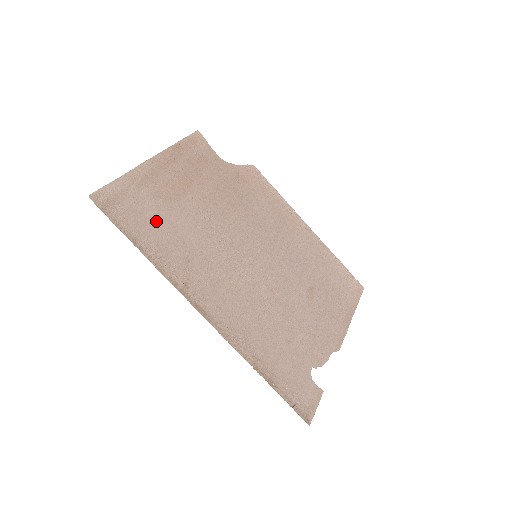
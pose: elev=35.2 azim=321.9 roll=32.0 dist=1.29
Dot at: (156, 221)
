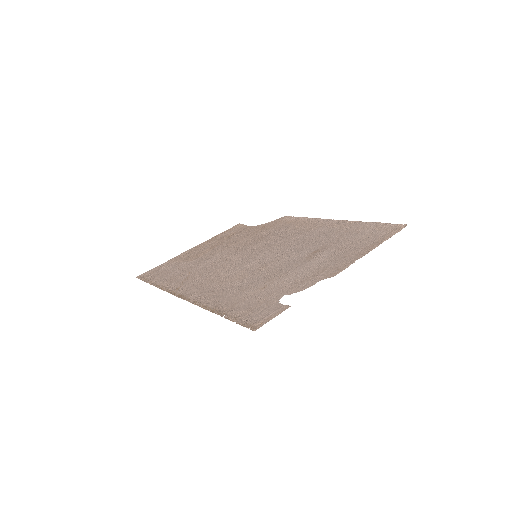
Dot at: (175, 271)
